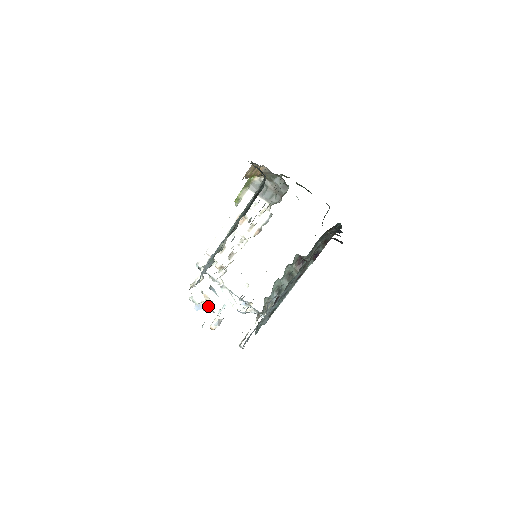
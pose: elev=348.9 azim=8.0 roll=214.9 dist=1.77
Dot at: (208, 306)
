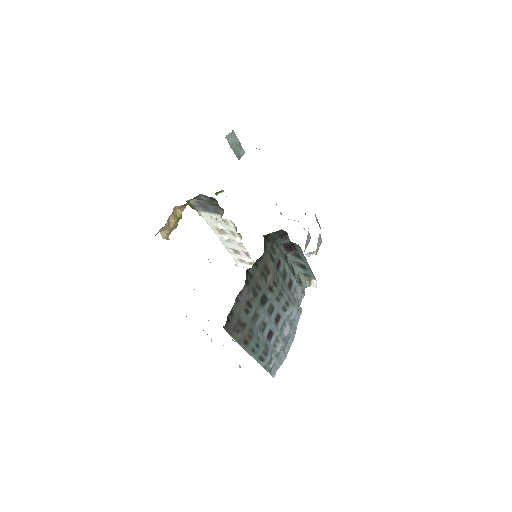
Dot at: occluded
